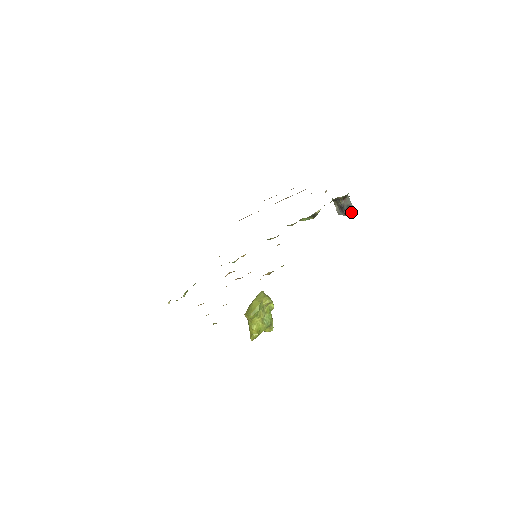
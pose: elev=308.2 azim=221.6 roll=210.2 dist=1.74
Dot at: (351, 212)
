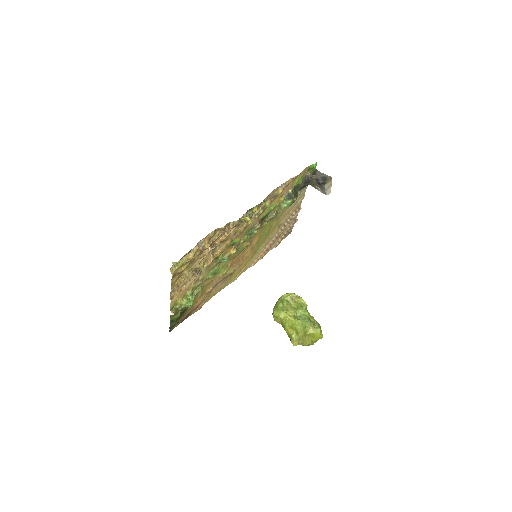
Dot at: (329, 180)
